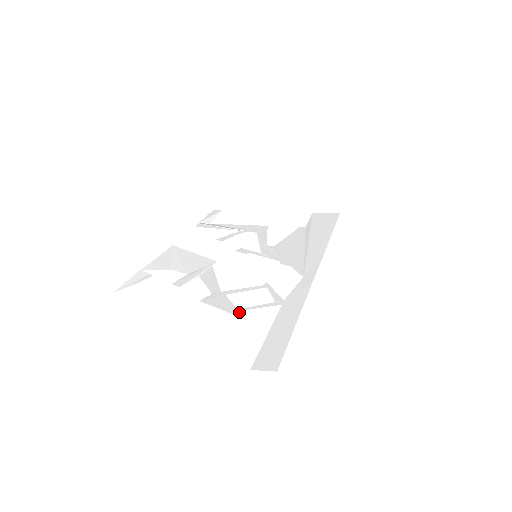
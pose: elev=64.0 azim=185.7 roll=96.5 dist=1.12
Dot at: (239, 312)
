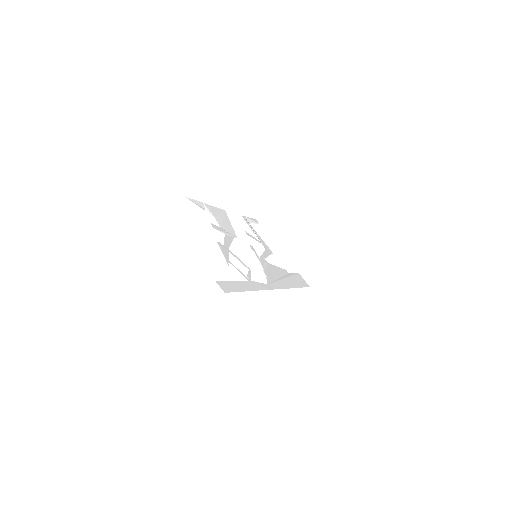
Dot at: occluded
